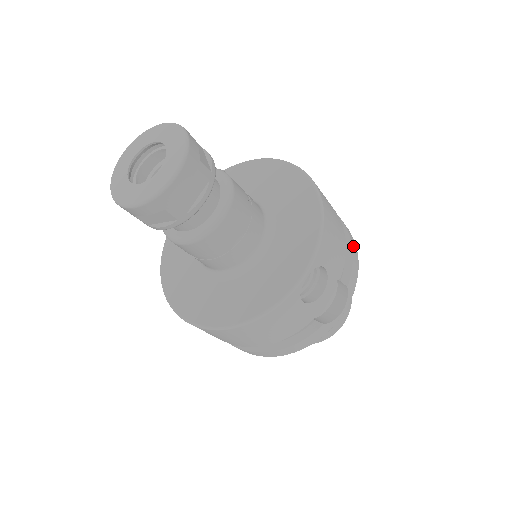
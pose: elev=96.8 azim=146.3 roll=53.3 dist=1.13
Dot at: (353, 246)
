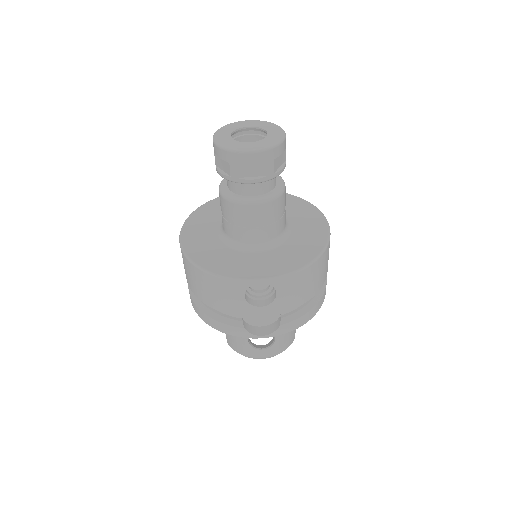
Dot at: (312, 311)
